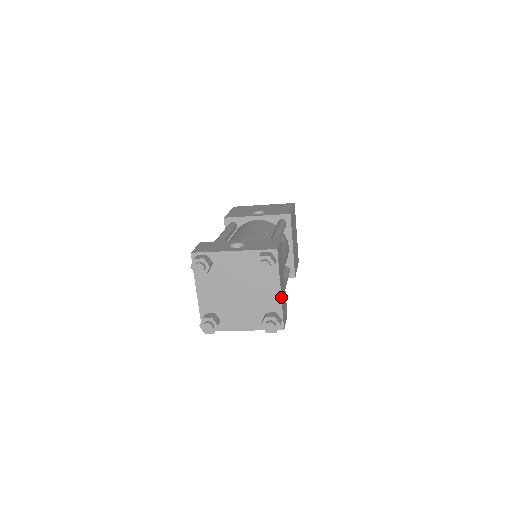
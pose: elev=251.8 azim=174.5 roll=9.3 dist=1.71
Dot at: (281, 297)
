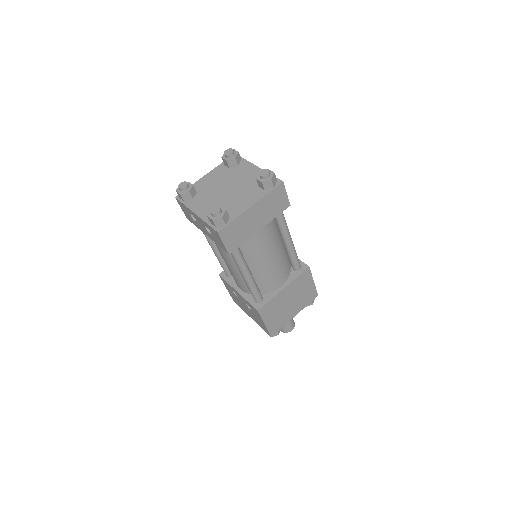
Dot at: (246, 210)
